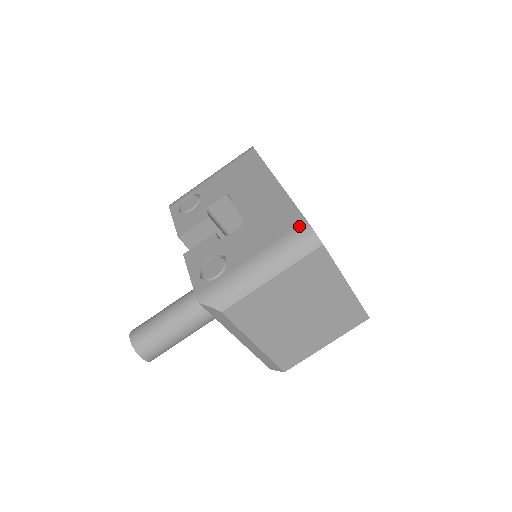
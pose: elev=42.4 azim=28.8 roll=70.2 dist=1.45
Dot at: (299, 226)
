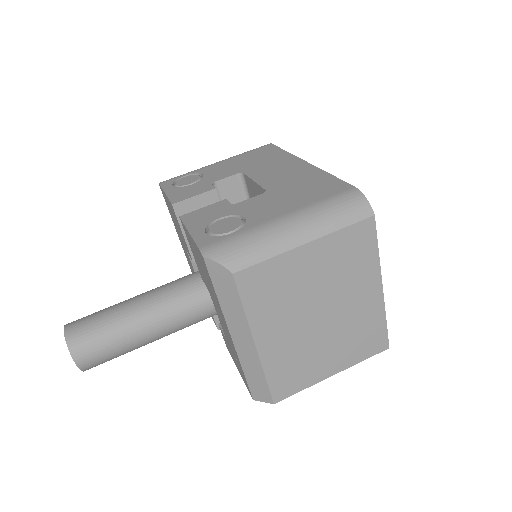
Dot at: (346, 191)
